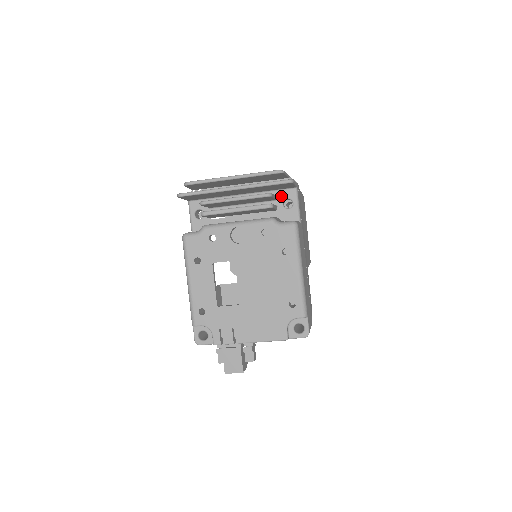
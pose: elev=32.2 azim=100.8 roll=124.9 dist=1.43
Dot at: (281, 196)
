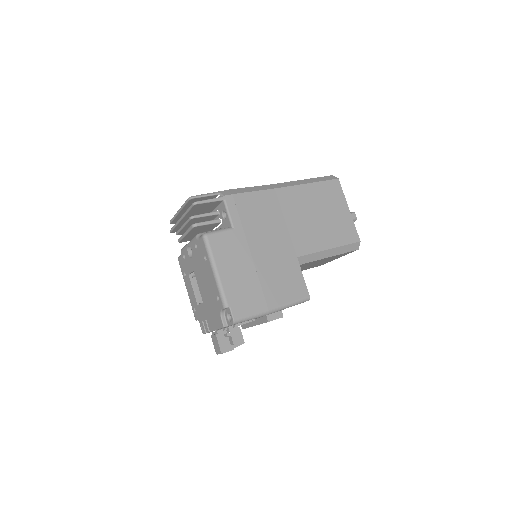
Dot at: (220, 210)
